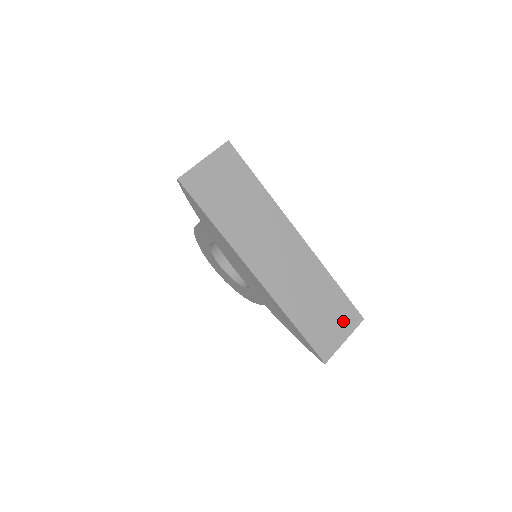
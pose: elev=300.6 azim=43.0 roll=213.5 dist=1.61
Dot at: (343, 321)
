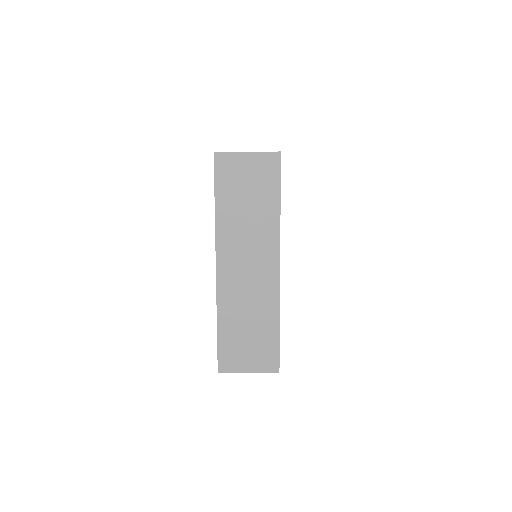
Dot at: (260, 358)
